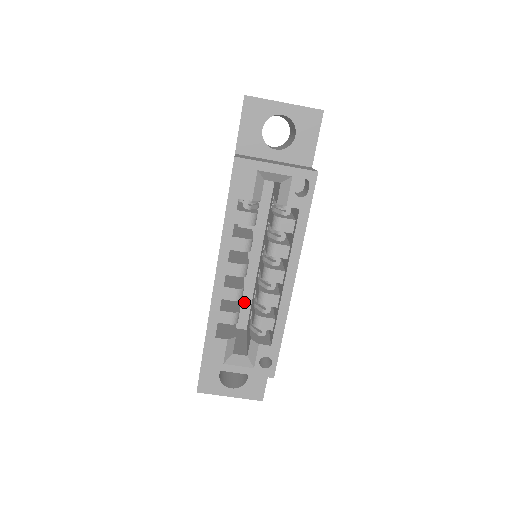
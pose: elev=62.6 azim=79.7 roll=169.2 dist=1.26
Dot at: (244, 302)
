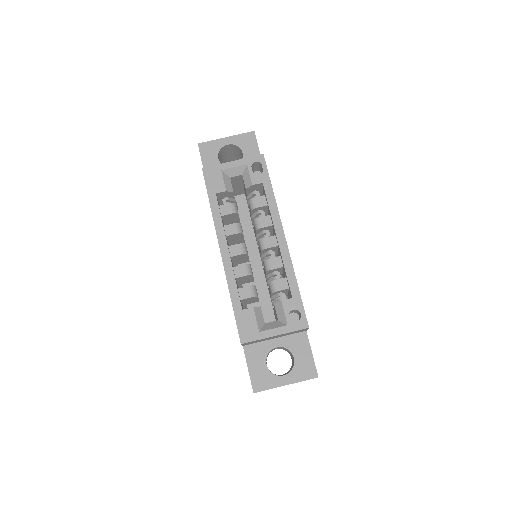
Dot at: (264, 301)
